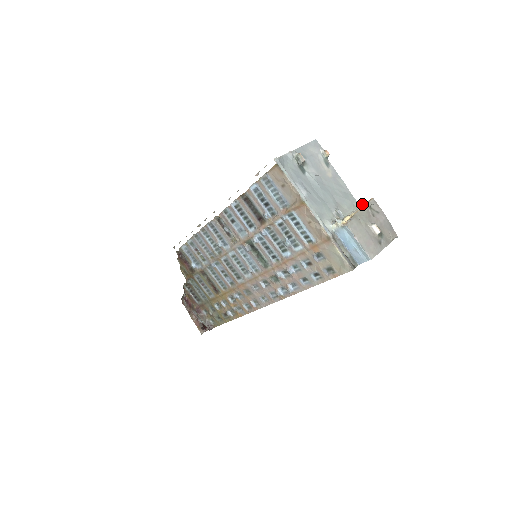
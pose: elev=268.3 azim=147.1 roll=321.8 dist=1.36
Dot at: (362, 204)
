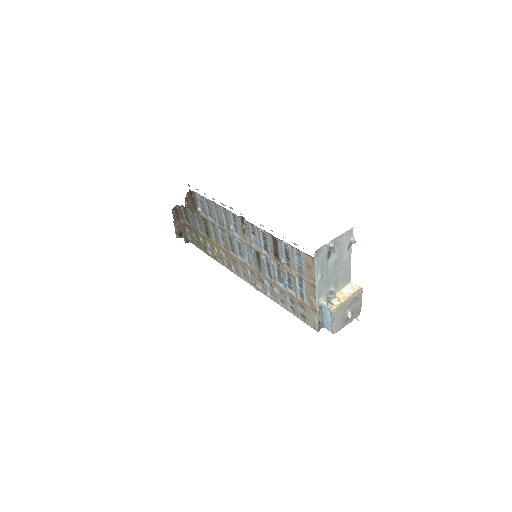
Dot at: (353, 283)
